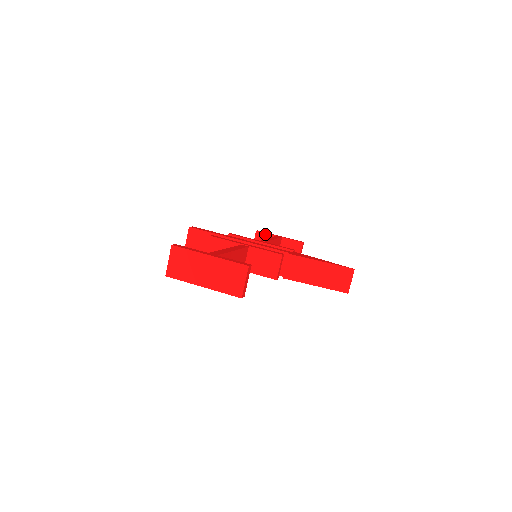
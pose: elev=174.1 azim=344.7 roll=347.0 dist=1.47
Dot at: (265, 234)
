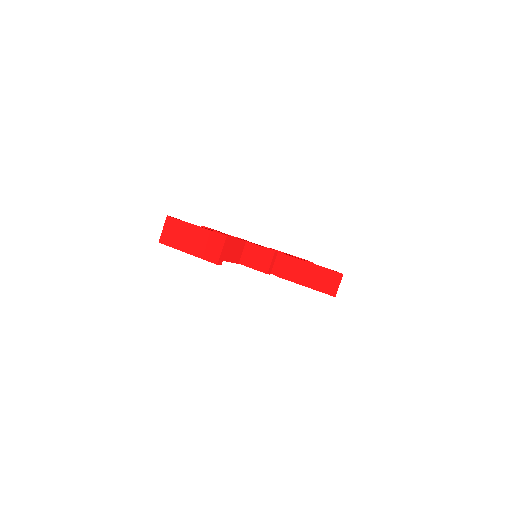
Dot at: occluded
